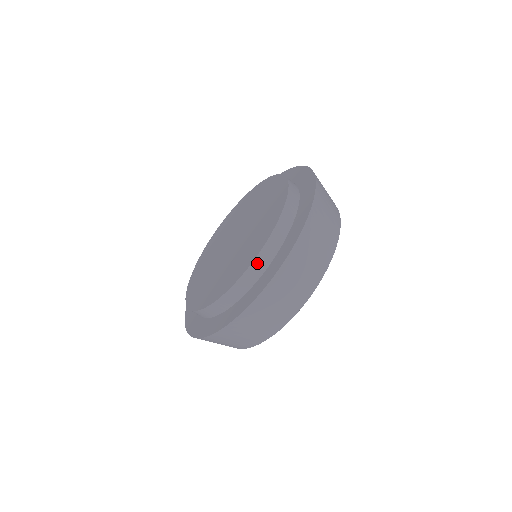
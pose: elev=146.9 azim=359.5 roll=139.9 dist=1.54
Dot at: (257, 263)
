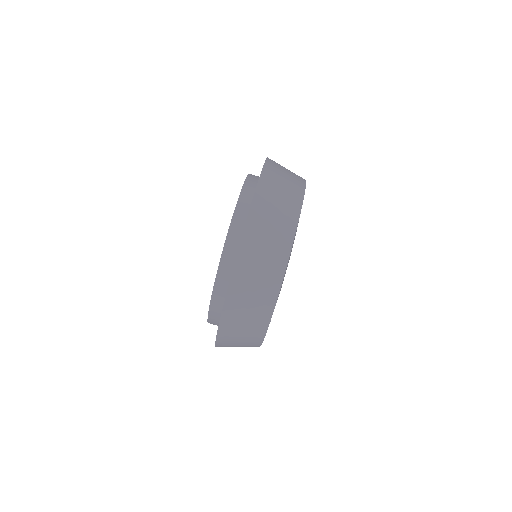
Dot at: (213, 309)
